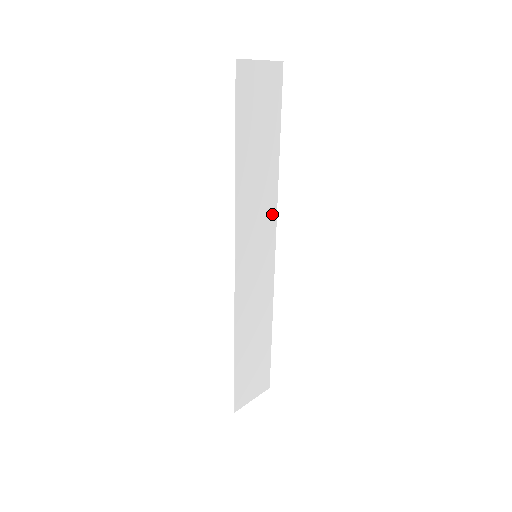
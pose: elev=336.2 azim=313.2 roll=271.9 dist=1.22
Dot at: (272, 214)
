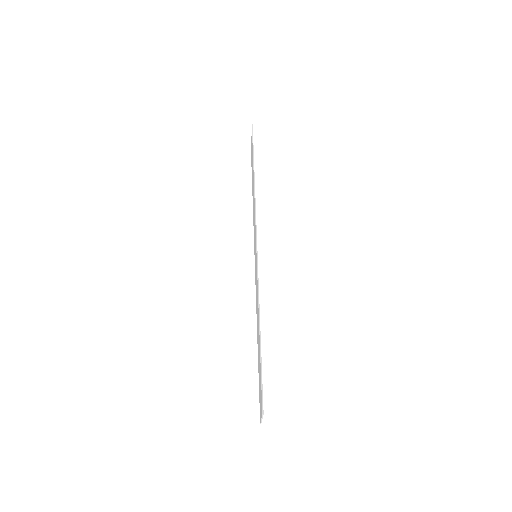
Dot at: occluded
